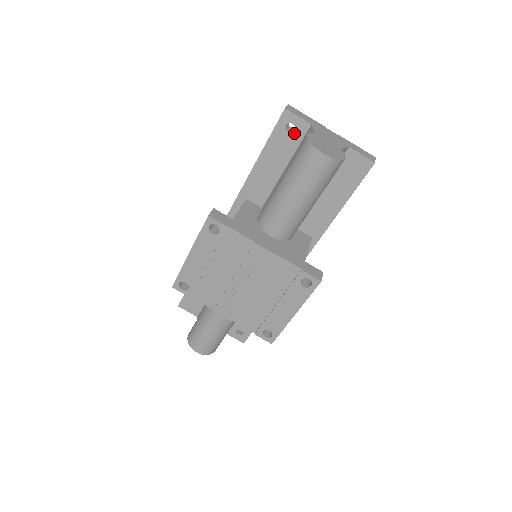
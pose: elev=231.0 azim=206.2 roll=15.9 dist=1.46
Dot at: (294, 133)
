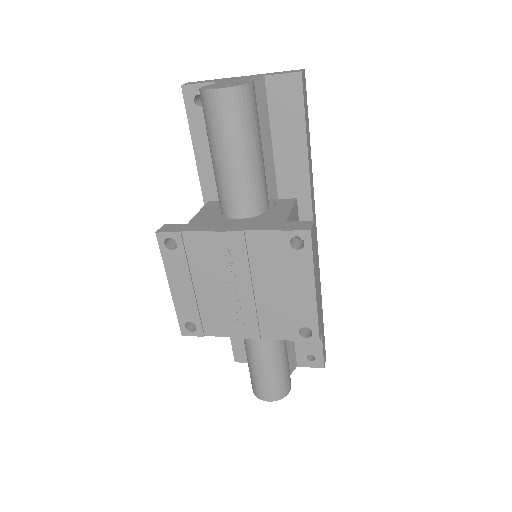
Dot at: occluded
